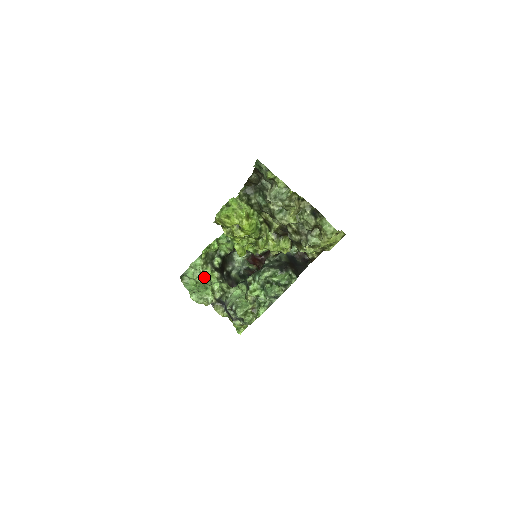
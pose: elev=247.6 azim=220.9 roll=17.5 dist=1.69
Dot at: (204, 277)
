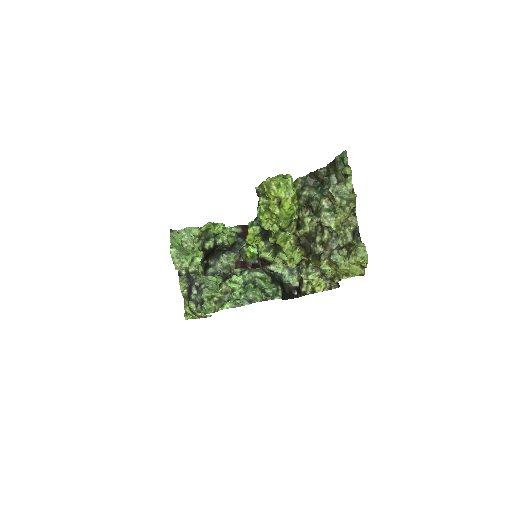
Dot at: (191, 245)
